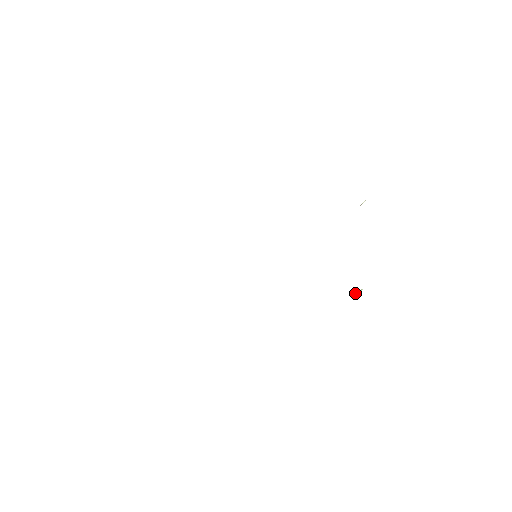
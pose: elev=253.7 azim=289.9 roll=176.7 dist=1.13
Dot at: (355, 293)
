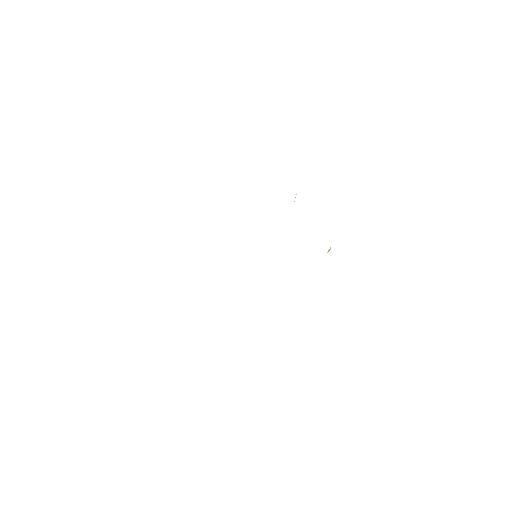
Dot at: (328, 251)
